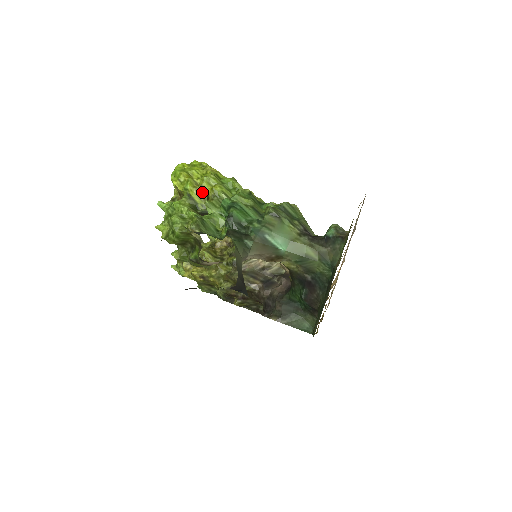
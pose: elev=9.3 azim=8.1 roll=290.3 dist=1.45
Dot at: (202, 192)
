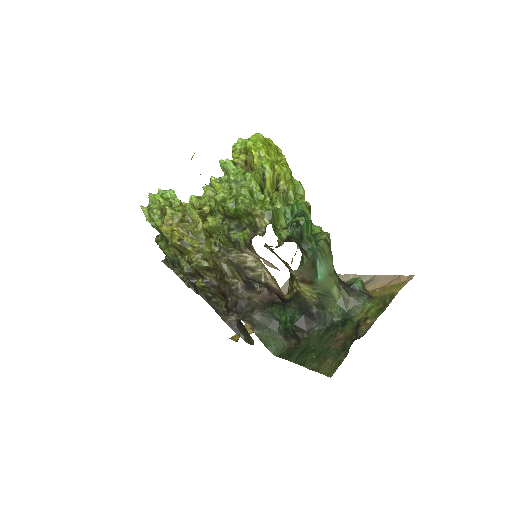
Dot at: (276, 180)
